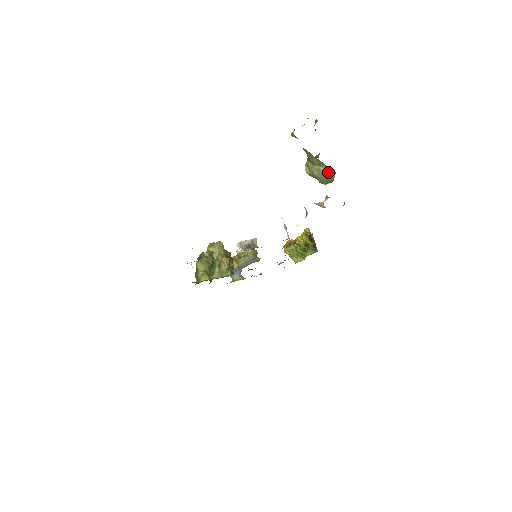
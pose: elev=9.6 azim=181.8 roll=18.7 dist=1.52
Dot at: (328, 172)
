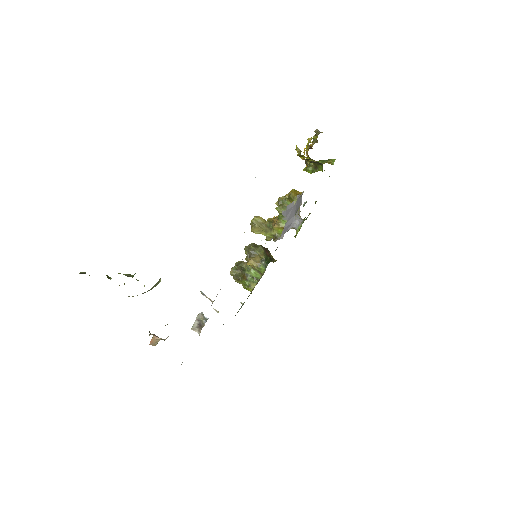
Dot at: occluded
